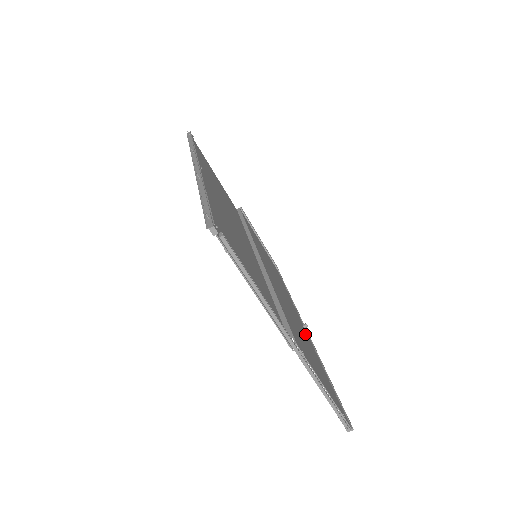
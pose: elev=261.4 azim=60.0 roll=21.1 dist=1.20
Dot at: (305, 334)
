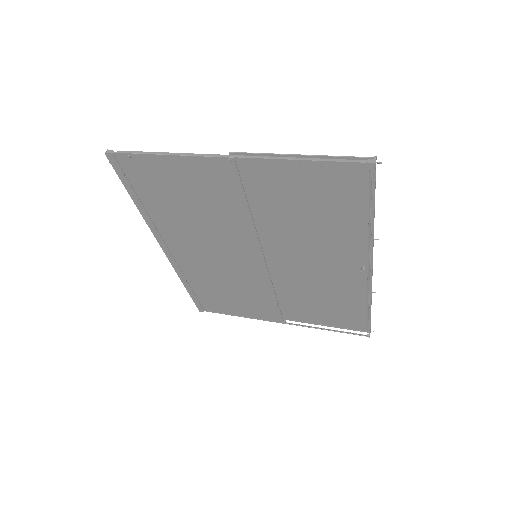
Dot at: (345, 245)
